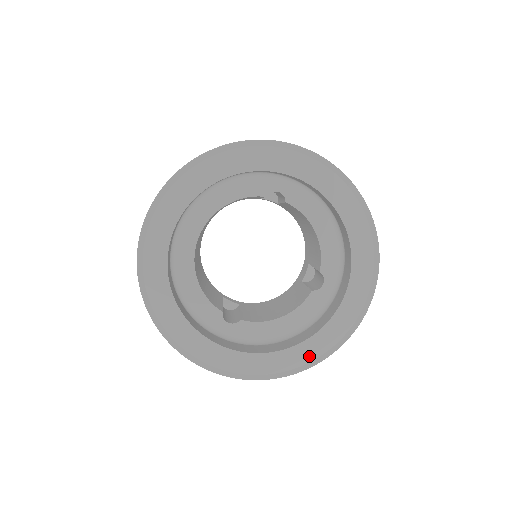
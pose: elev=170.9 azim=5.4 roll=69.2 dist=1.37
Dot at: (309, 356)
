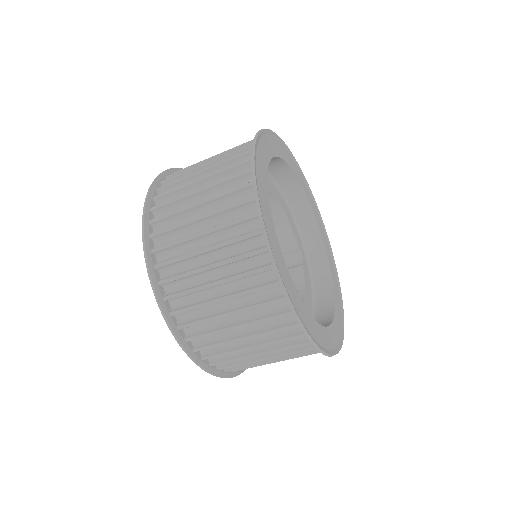
Dot at: (297, 306)
